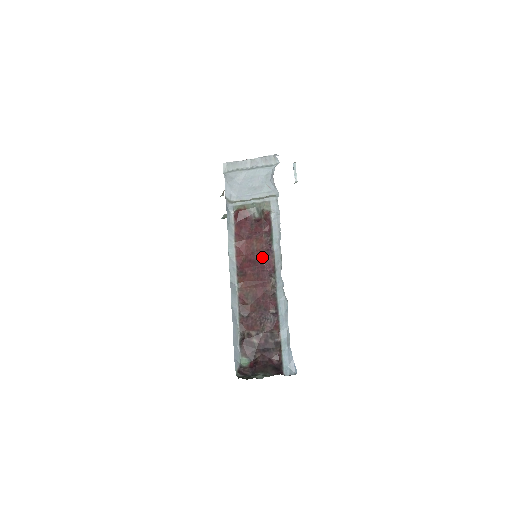
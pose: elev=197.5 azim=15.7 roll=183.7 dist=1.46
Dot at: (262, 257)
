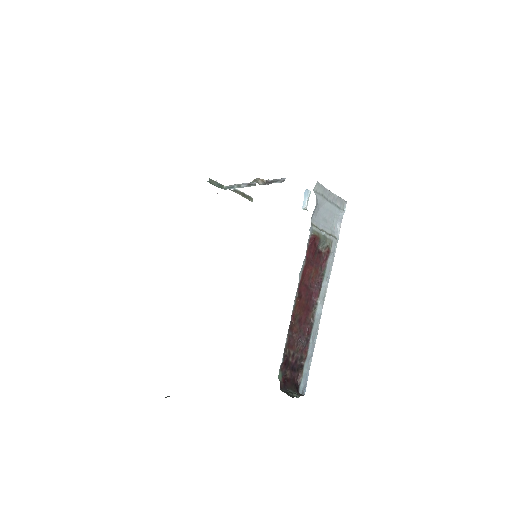
Dot at: (314, 287)
